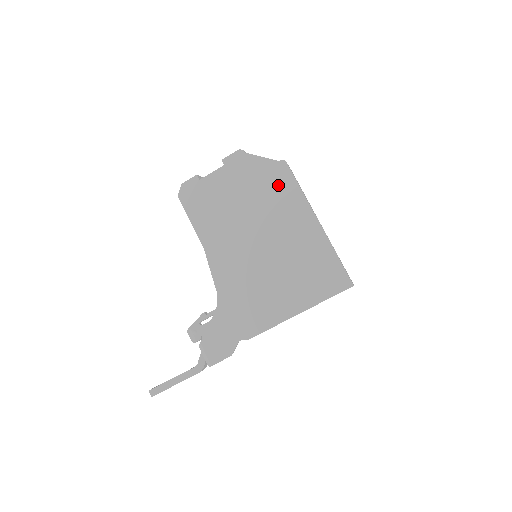
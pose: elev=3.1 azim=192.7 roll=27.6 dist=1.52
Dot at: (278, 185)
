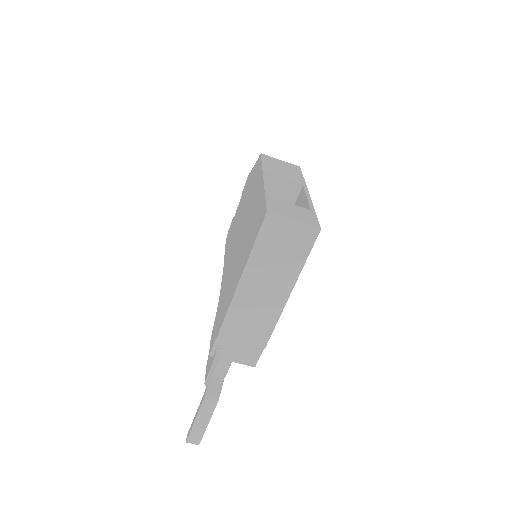
Dot at: (255, 176)
